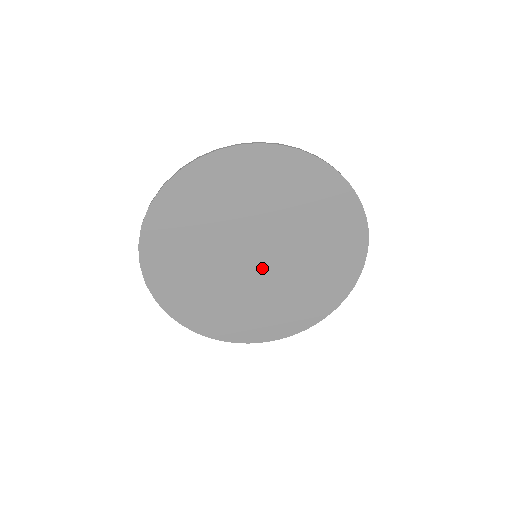
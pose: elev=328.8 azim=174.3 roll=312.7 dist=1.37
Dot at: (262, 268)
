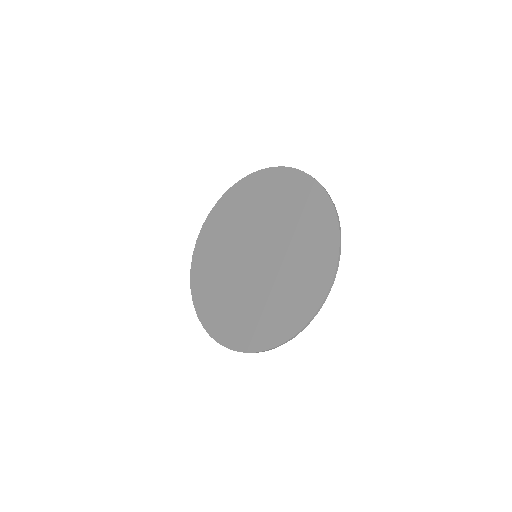
Dot at: (259, 266)
